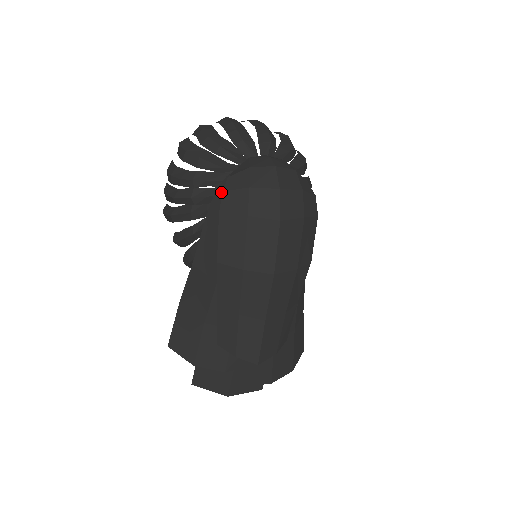
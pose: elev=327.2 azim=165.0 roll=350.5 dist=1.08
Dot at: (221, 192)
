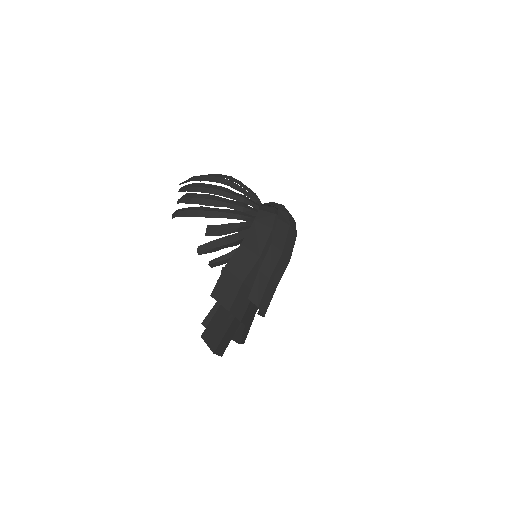
Dot at: (264, 211)
